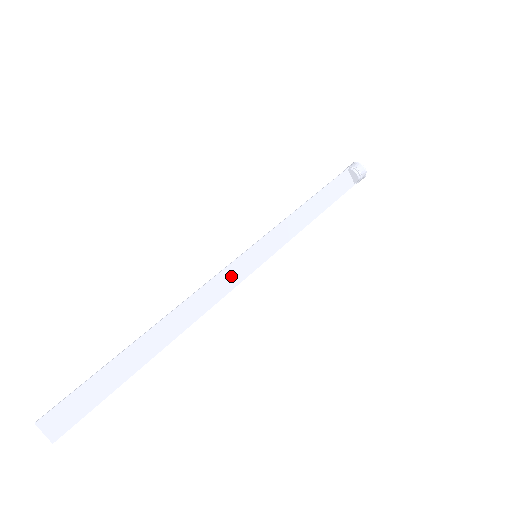
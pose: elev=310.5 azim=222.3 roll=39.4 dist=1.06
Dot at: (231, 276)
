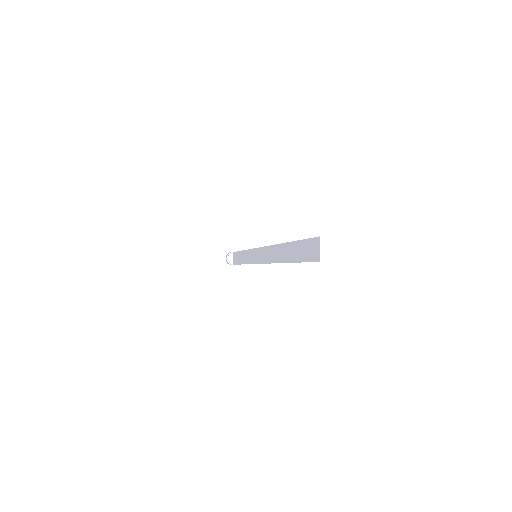
Dot at: (263, 255)
